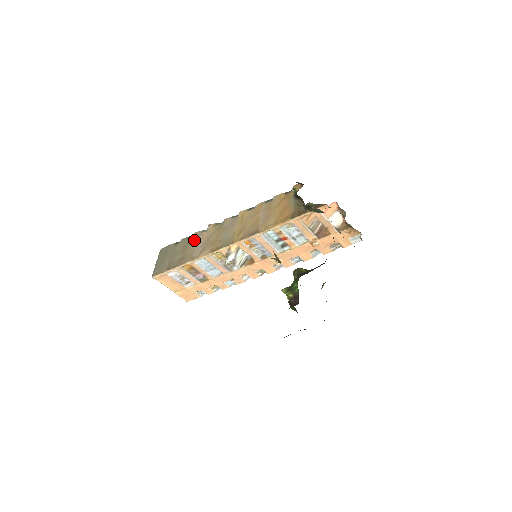
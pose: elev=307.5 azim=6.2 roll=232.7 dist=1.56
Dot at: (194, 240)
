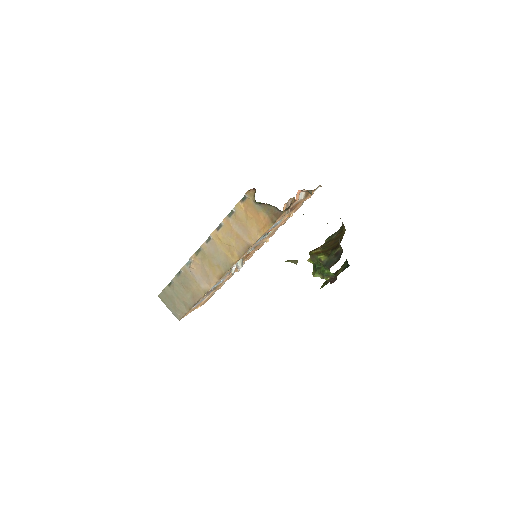
Dot at: (188, 276)
